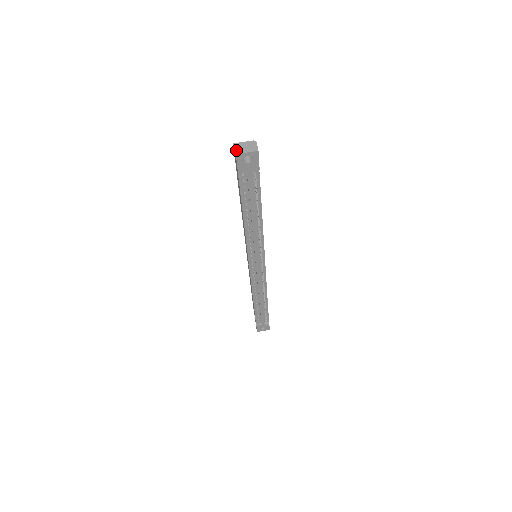
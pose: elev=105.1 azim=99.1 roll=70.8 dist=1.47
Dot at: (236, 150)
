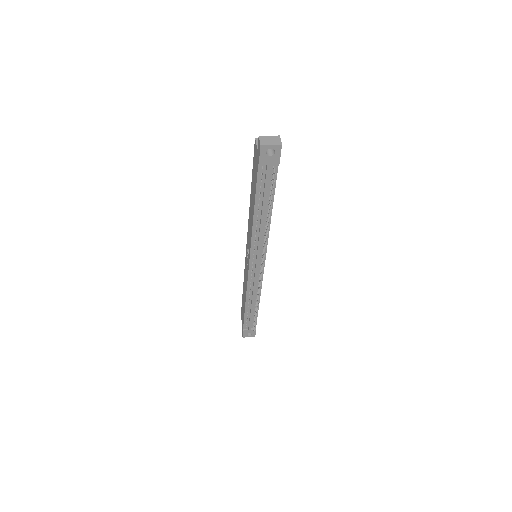
Dot at: (261, 142)
